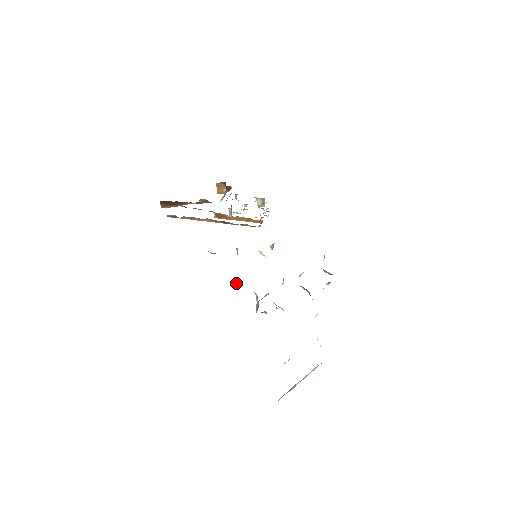
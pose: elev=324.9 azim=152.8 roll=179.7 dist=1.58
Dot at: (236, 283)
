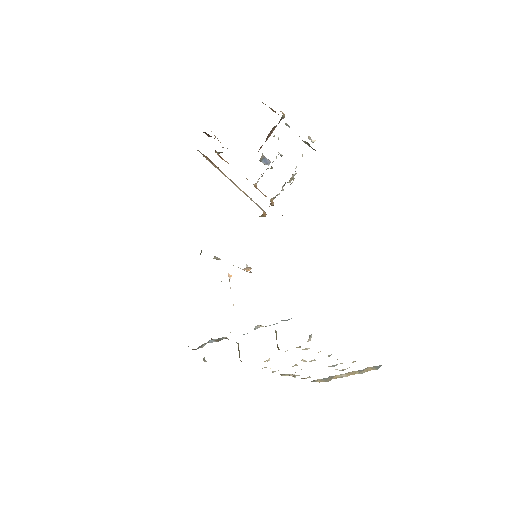
Dot at: (250, 271)
